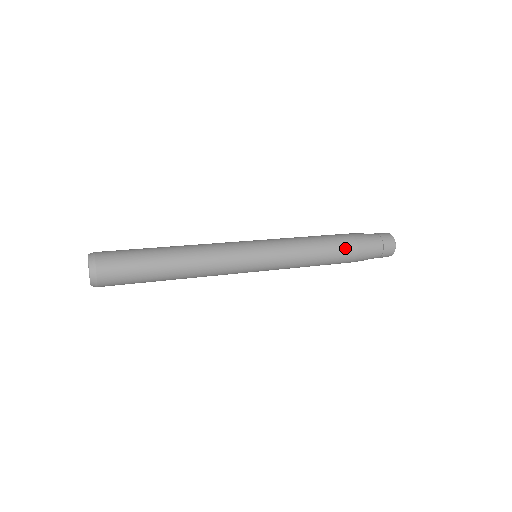
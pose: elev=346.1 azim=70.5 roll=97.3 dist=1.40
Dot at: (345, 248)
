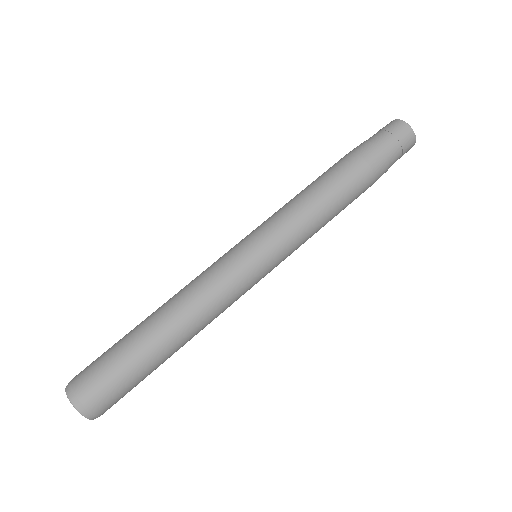
Dot at: (356, 179)
